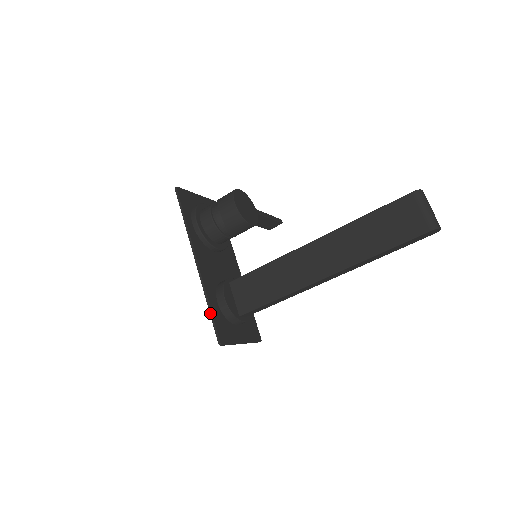
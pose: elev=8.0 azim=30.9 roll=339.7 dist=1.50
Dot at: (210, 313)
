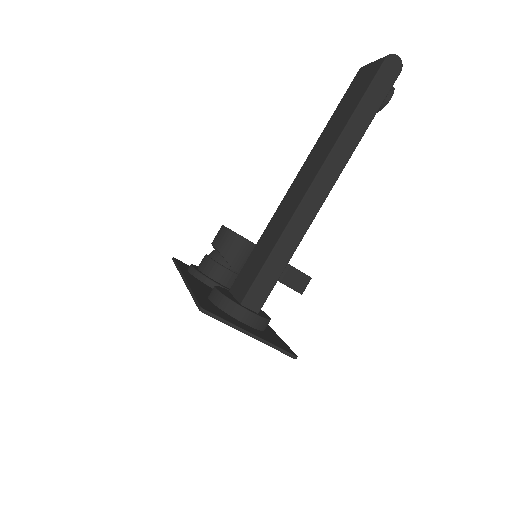
Dot at: (192, 296)
